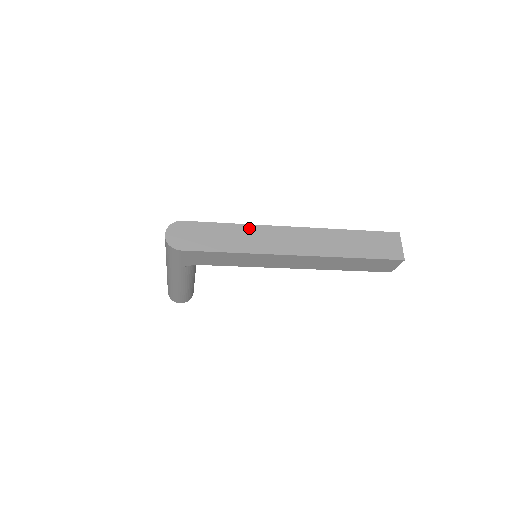
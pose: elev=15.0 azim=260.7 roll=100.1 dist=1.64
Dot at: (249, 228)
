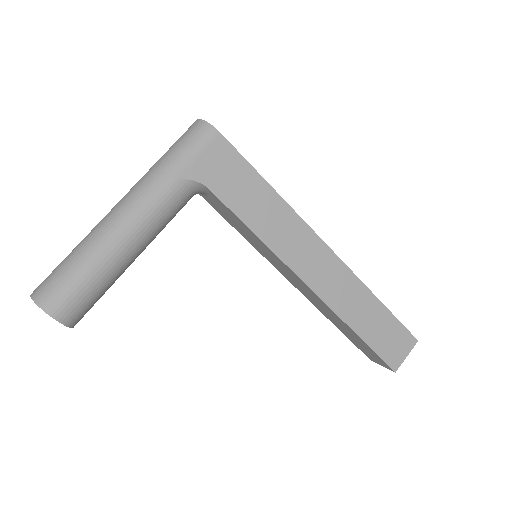
Dot at: occluded
